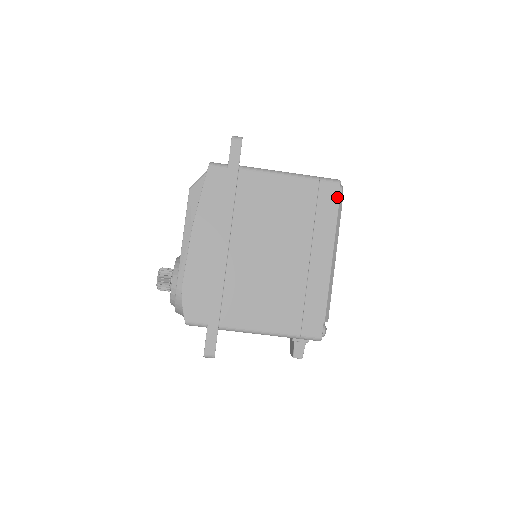
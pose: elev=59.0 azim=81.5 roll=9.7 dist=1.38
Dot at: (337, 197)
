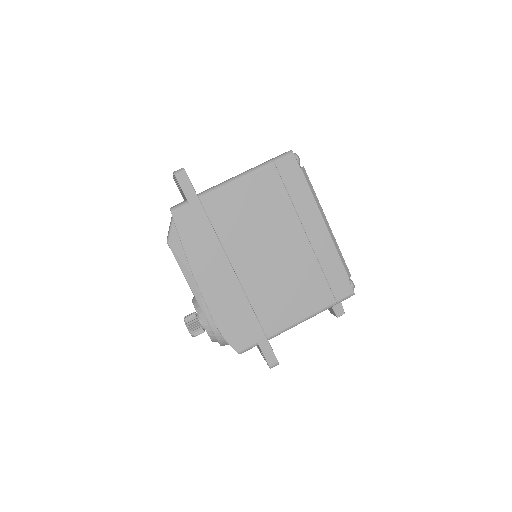
Dot at: (298, 168)
